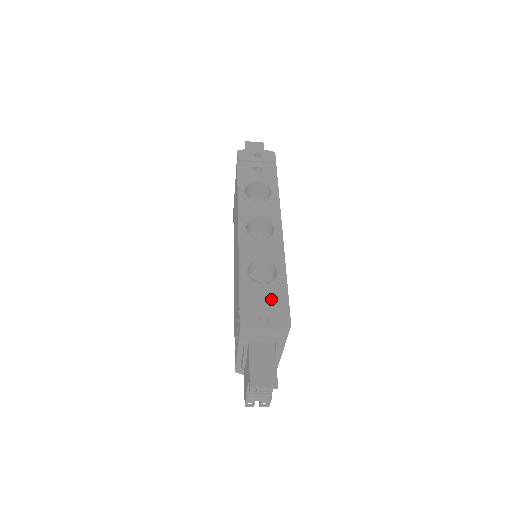
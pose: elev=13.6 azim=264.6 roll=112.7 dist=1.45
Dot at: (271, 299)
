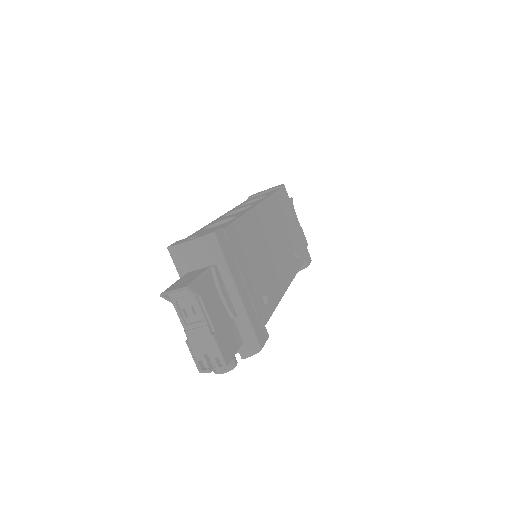
Dot at: occluded
